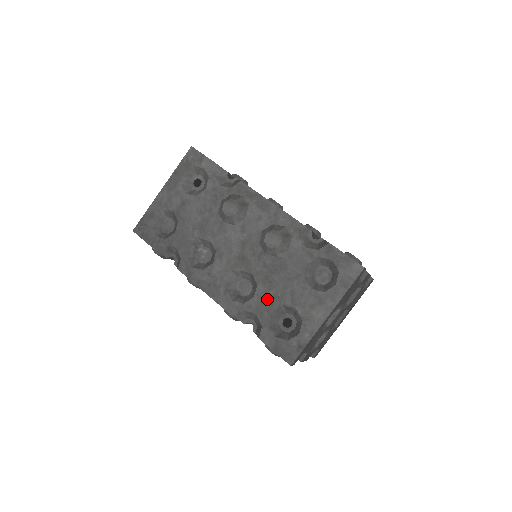
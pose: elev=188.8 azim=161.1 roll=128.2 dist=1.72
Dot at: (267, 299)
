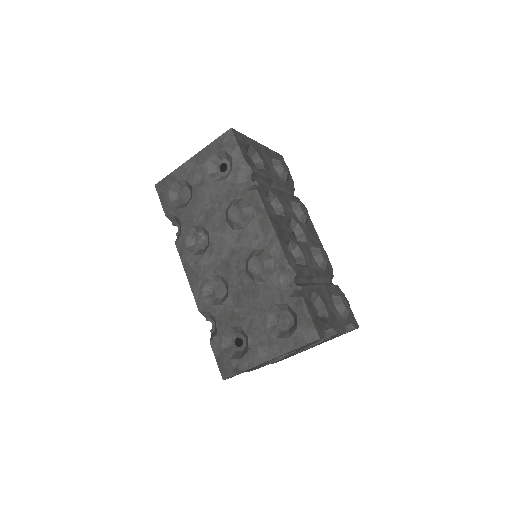
Dot at: (230, 314)
